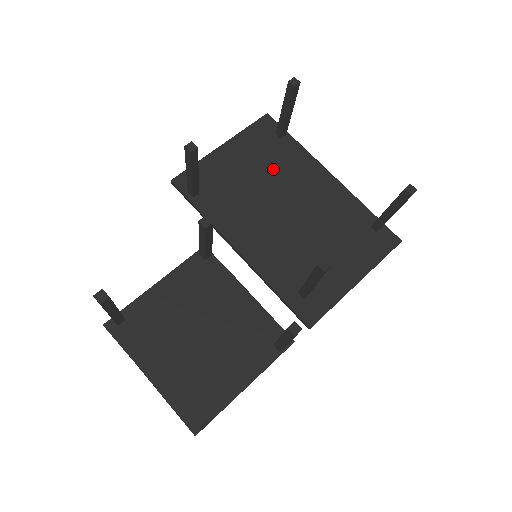
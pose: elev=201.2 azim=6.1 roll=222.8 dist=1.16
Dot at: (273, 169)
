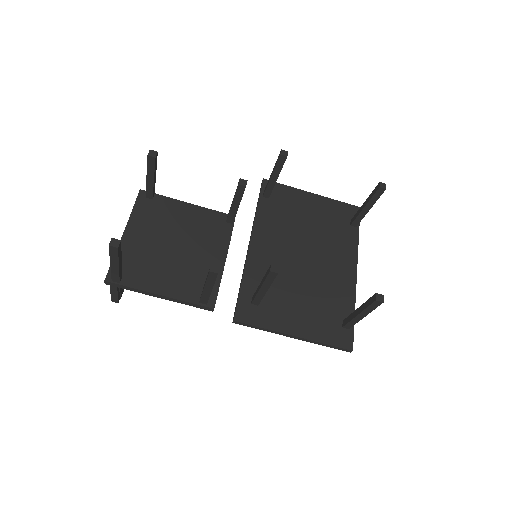
Dot at: (325, 232)
